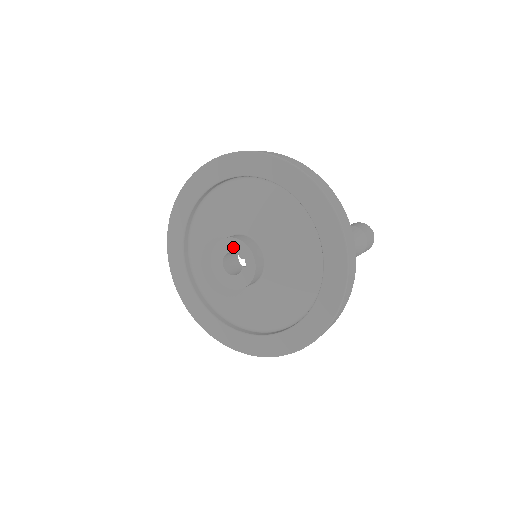
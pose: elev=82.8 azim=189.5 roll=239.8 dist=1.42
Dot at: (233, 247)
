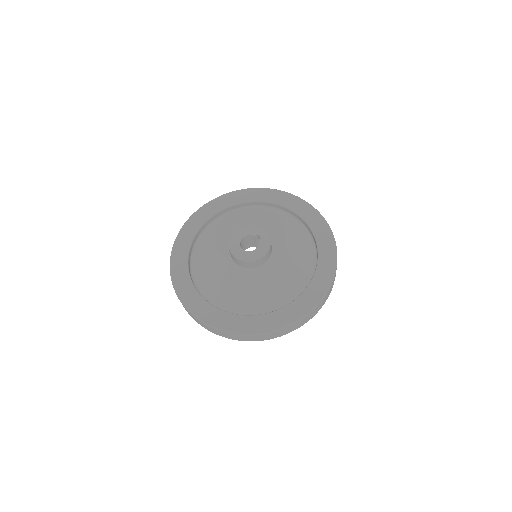
Dot at: (245, 232)
